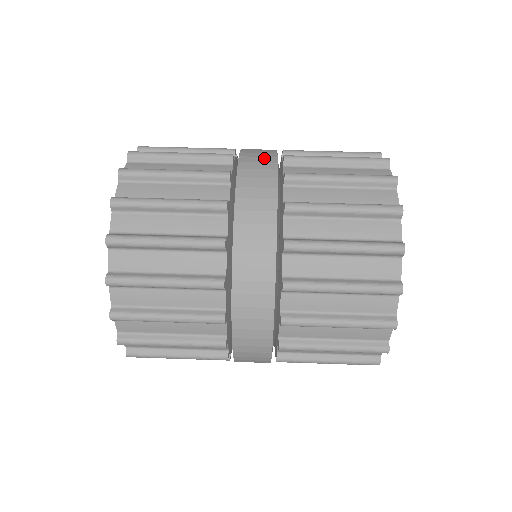
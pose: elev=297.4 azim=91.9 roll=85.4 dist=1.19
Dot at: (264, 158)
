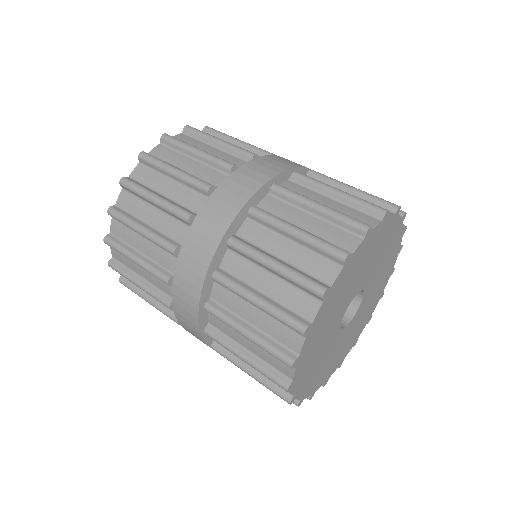
Dot at: (274, 166)
